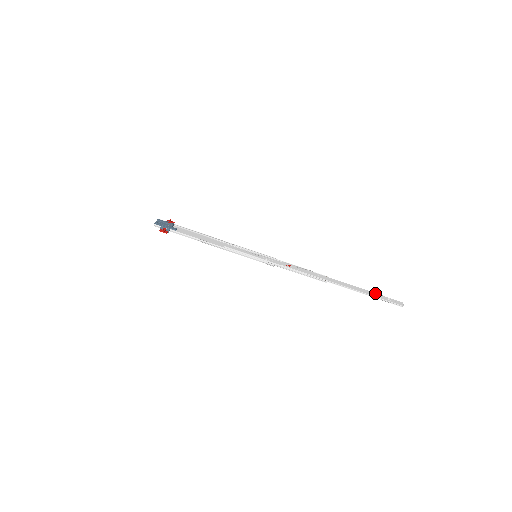
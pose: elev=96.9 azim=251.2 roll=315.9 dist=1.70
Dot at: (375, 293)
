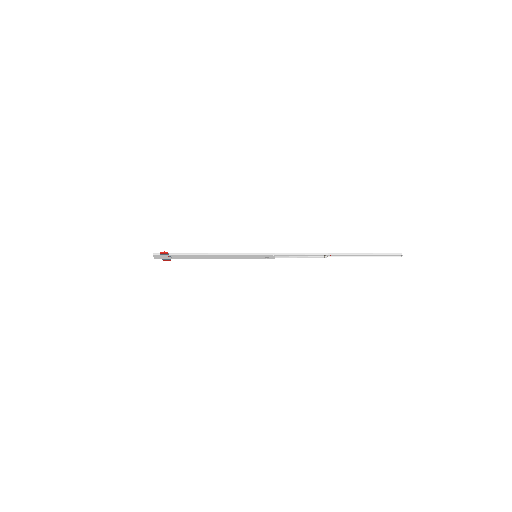
Dot at: (373, 255)
